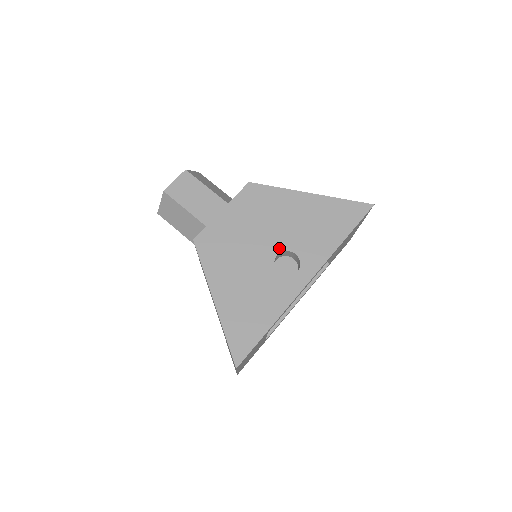
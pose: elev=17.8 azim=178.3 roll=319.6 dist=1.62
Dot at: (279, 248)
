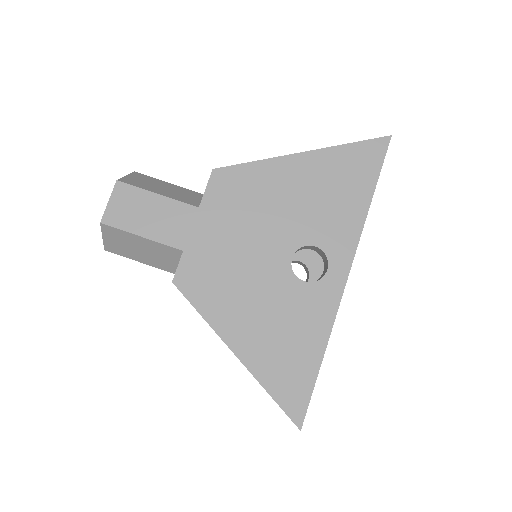
Dot at: (291, 247)
